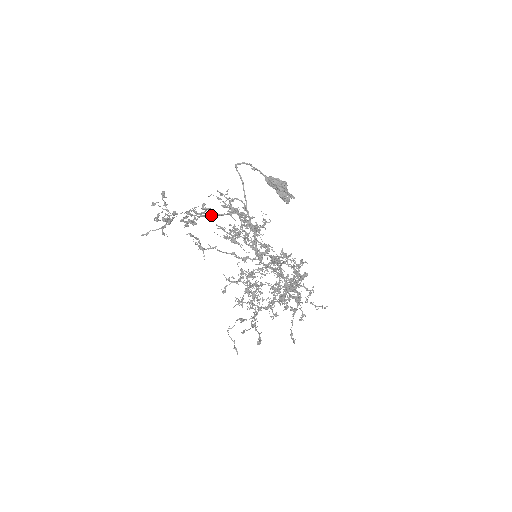
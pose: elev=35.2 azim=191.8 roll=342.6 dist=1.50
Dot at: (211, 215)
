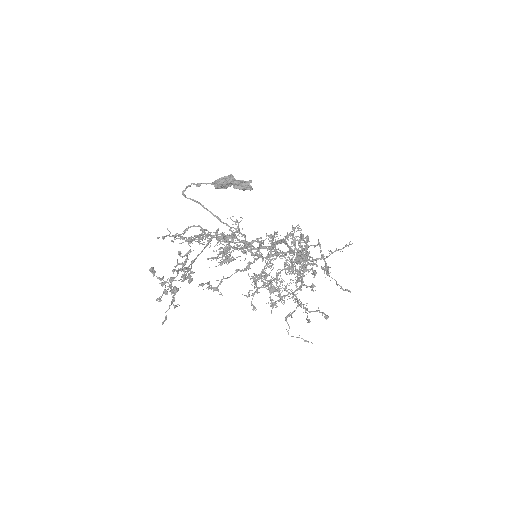
Dot at: (199, 254)
